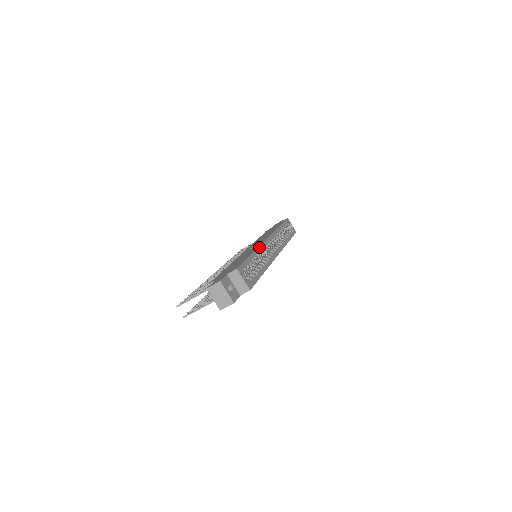
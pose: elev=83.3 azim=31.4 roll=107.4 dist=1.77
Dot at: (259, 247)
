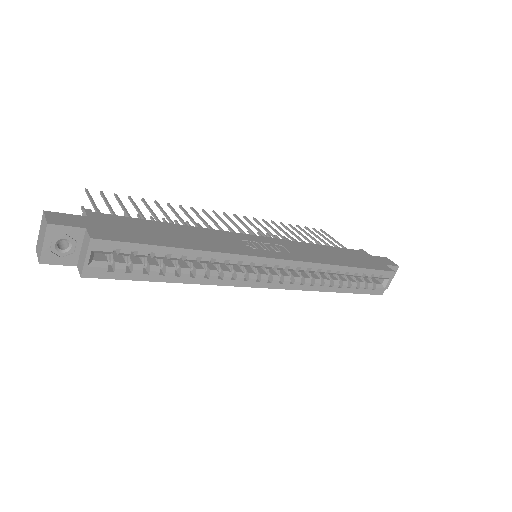
Dot at: (226, 253)
